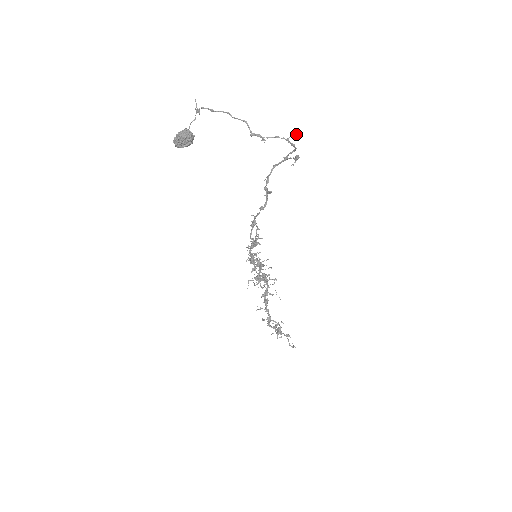
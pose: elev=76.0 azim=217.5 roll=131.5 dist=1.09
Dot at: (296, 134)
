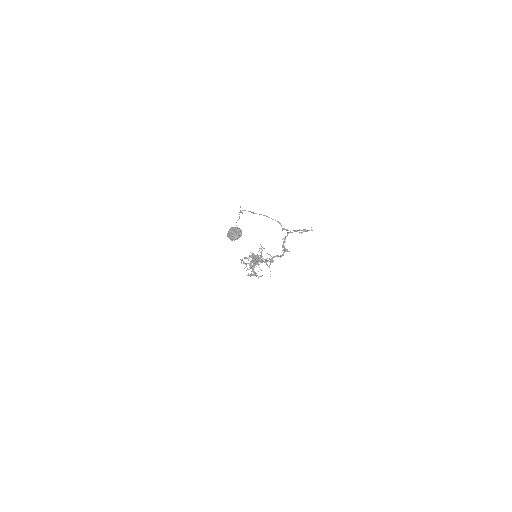
Dot at: occluded
